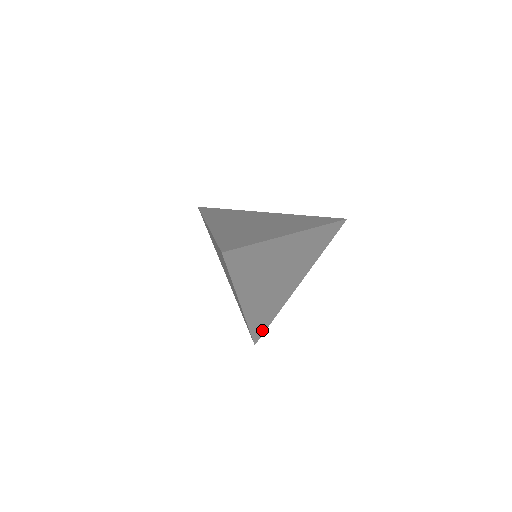
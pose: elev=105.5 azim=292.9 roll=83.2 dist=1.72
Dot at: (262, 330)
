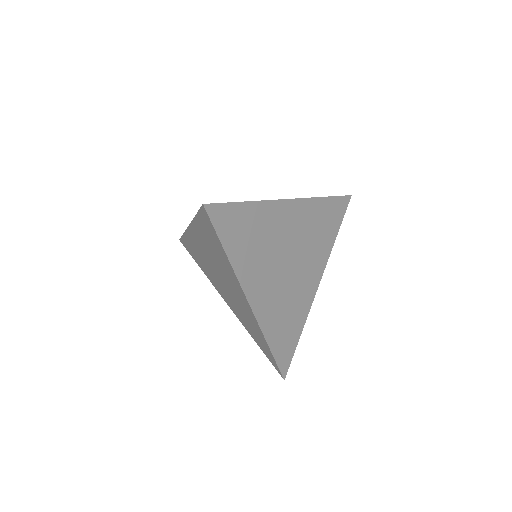
Dot at: (288, 355)
